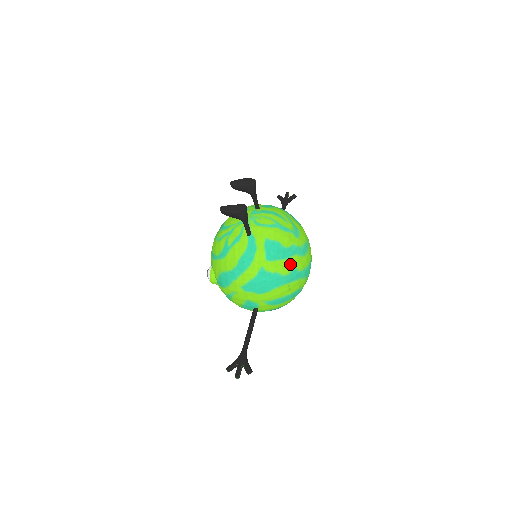
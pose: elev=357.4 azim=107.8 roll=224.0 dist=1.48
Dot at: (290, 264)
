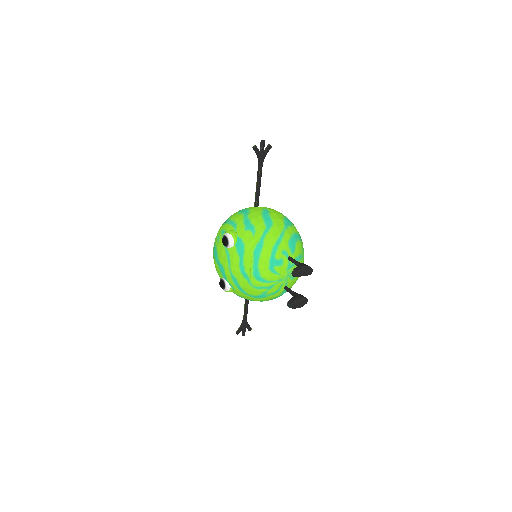
Dot at: occluded
